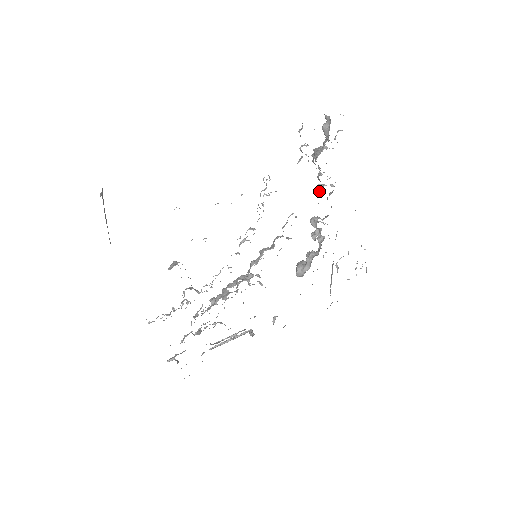
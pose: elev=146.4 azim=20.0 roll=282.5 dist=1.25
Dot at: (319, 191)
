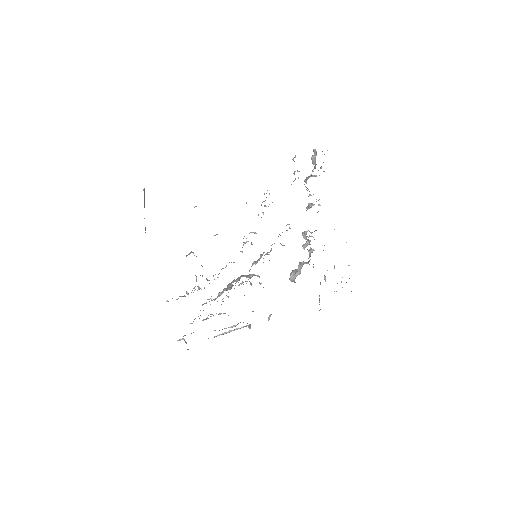
Dot at: (308, 208)
